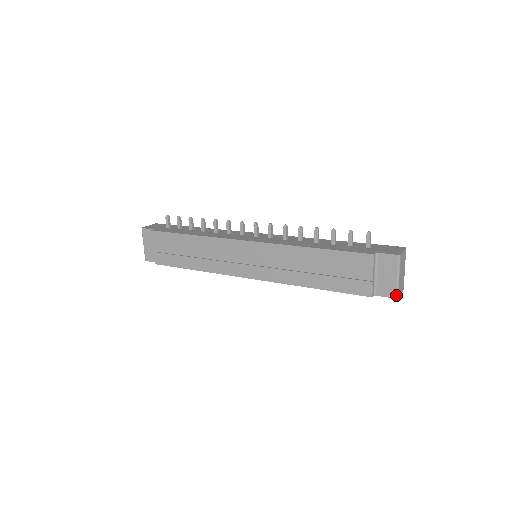
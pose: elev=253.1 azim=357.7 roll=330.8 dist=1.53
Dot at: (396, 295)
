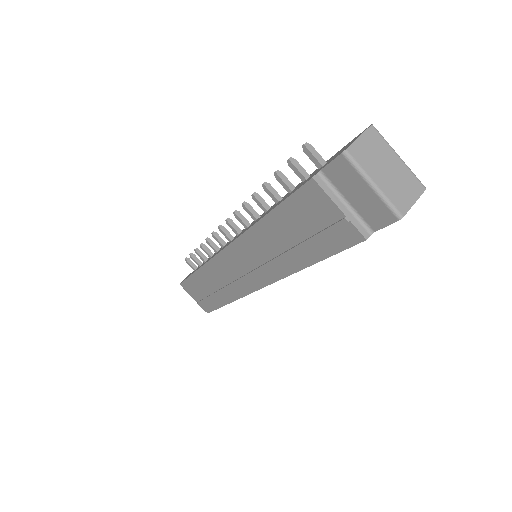
Dot at: (394, 215)
